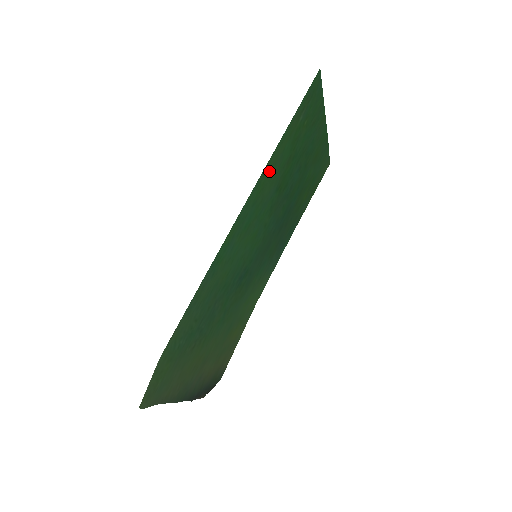
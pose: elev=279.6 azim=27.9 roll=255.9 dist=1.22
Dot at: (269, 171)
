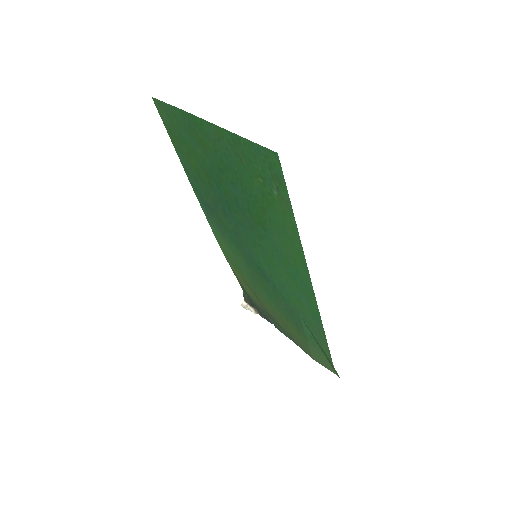
Dot at: (294, 249)
